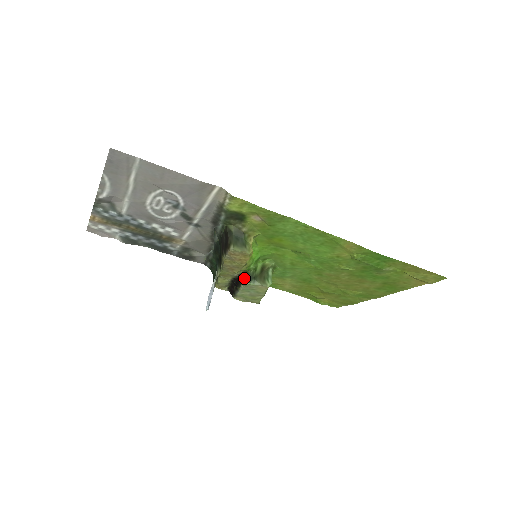
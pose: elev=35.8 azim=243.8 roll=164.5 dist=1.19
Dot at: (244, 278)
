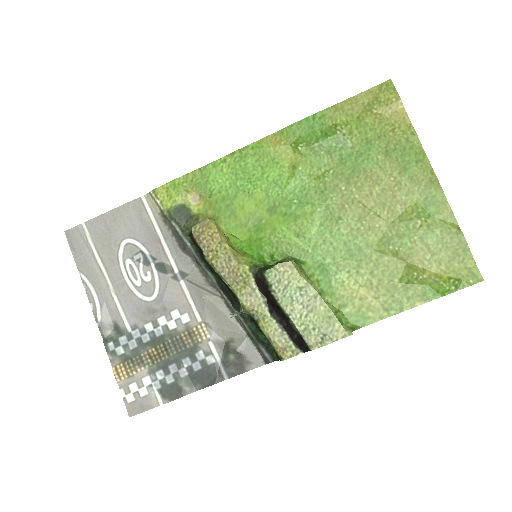
Dot at: (260, 278)
